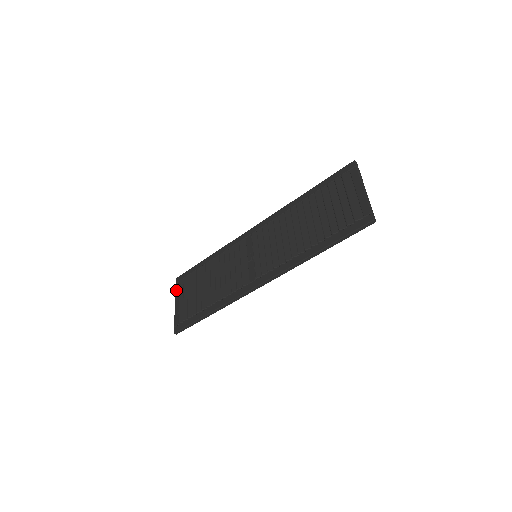
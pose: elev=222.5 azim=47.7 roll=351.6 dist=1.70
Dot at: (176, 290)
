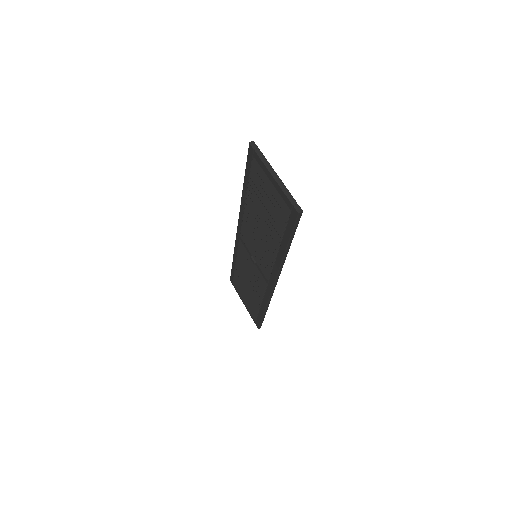
Dot at: (236, 291)
